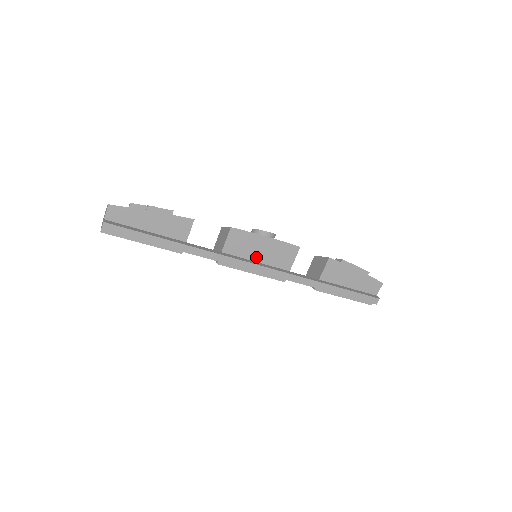
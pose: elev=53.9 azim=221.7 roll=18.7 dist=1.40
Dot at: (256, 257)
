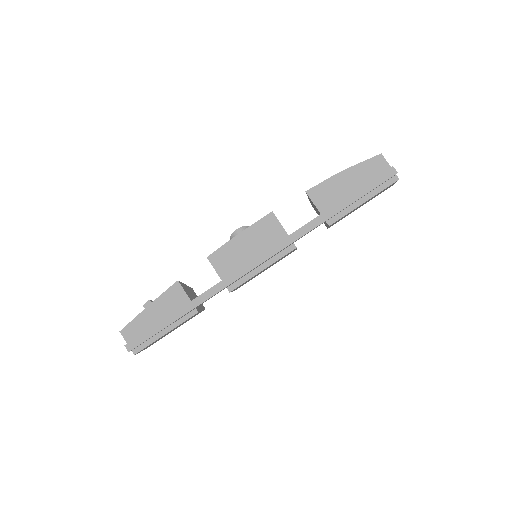
Dot at: (250, 256)
